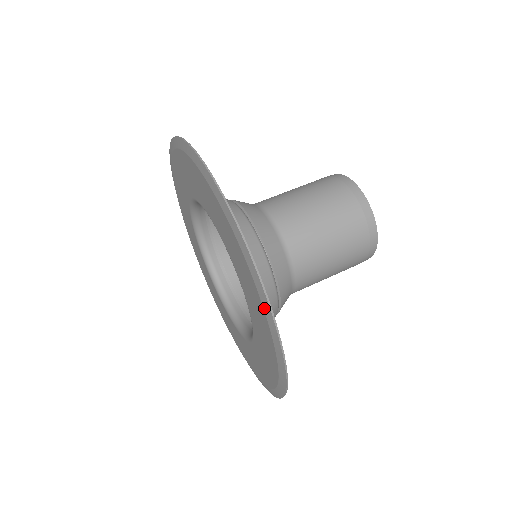
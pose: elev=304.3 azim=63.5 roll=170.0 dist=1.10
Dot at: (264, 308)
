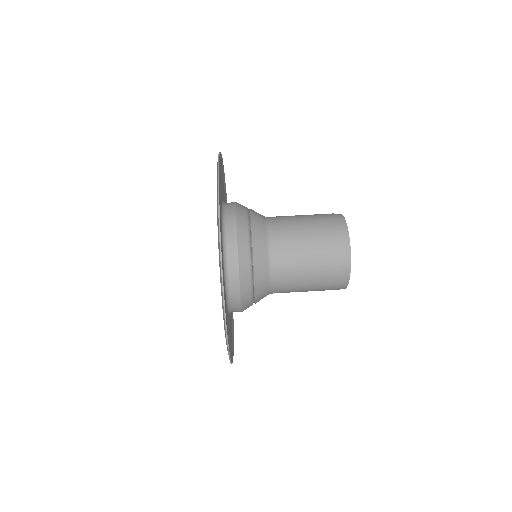
Dot at: (222, 298)
